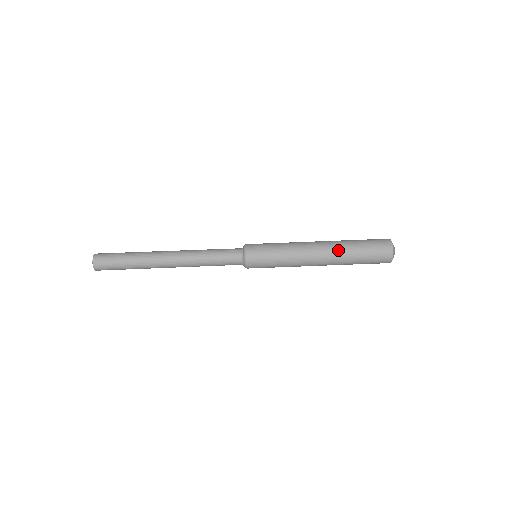
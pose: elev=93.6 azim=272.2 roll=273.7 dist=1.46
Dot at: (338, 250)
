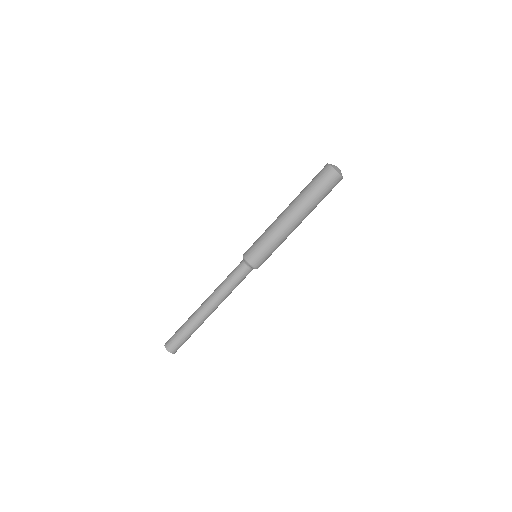
Dot at: (307, 211)
